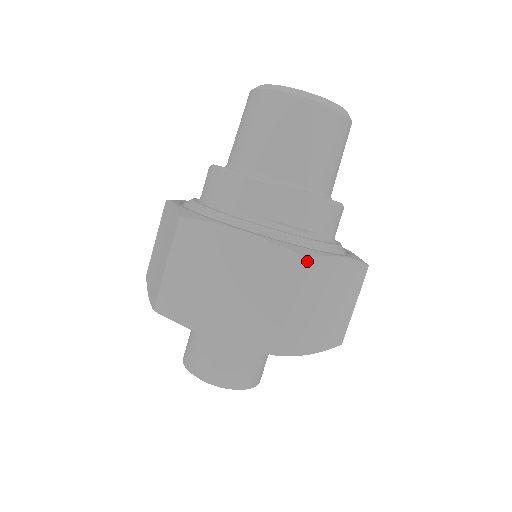
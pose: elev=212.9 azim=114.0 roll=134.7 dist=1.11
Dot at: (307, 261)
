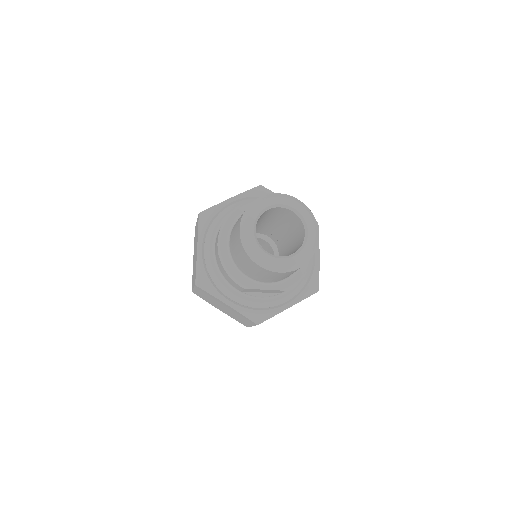
Dot at: occluded
